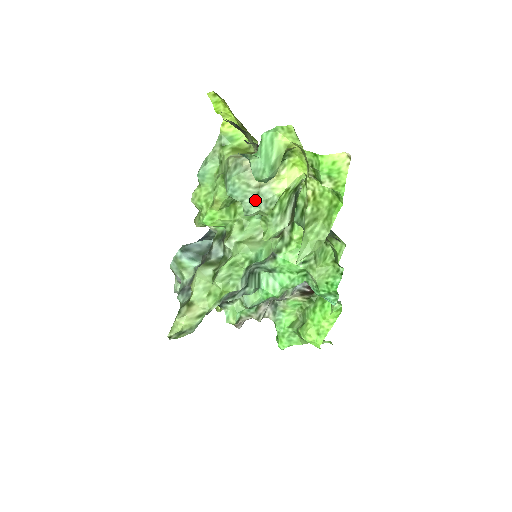
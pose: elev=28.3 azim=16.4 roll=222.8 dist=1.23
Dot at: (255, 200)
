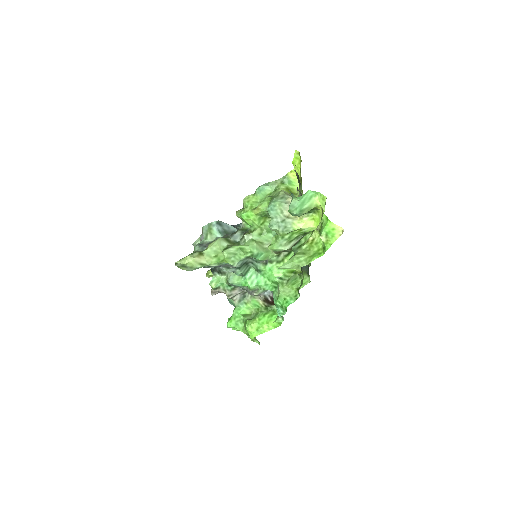
Dot at: (280, 222)
